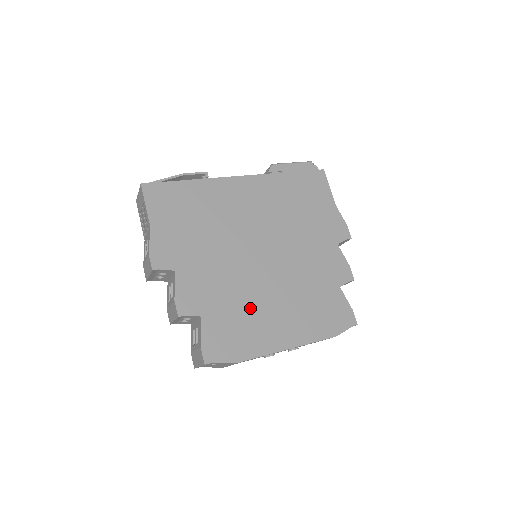
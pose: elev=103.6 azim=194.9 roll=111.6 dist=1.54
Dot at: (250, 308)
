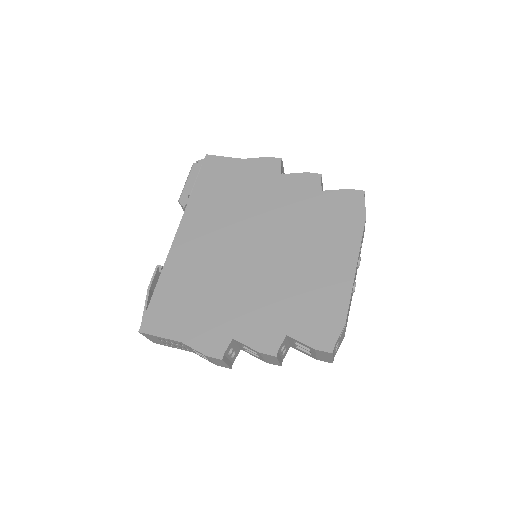
Dot at: (301, 285)
